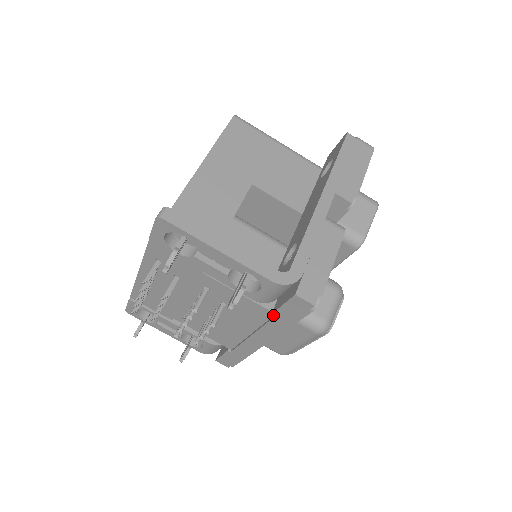
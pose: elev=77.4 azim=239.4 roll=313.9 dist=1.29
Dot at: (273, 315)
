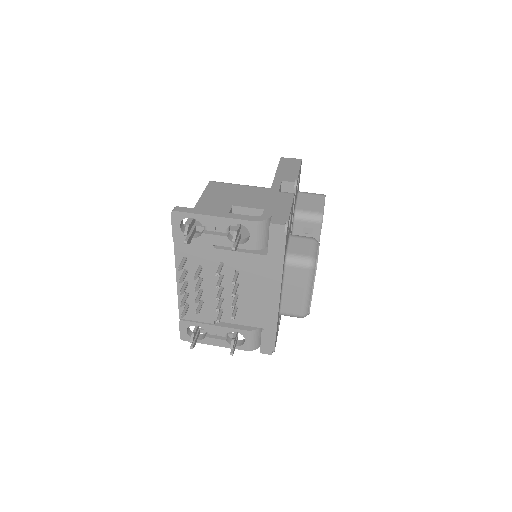
Dot at: (268, 257)
